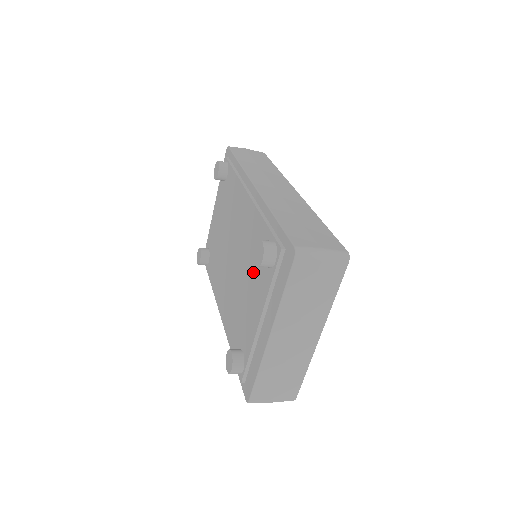
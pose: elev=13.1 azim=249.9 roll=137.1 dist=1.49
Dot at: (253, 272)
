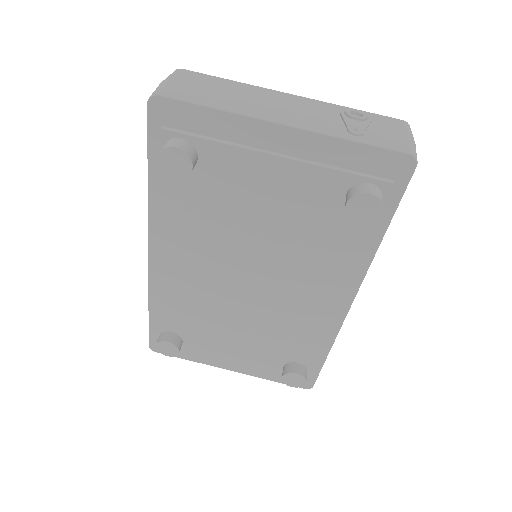
Dot at: (263, 343)
